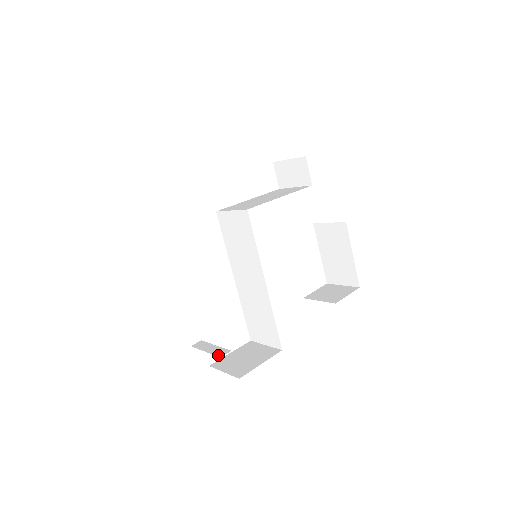
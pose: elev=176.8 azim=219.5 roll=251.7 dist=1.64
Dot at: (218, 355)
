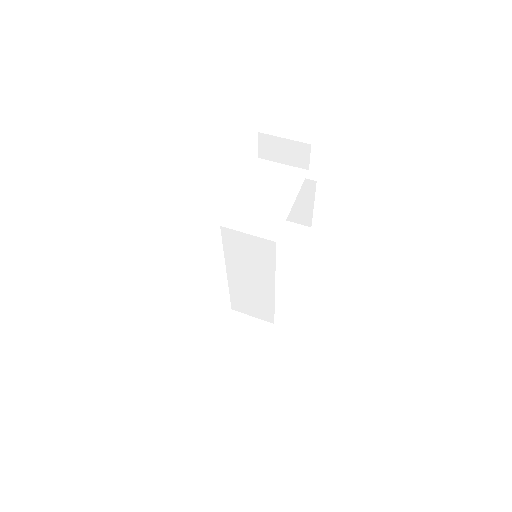
Dot at: (245, 368)
